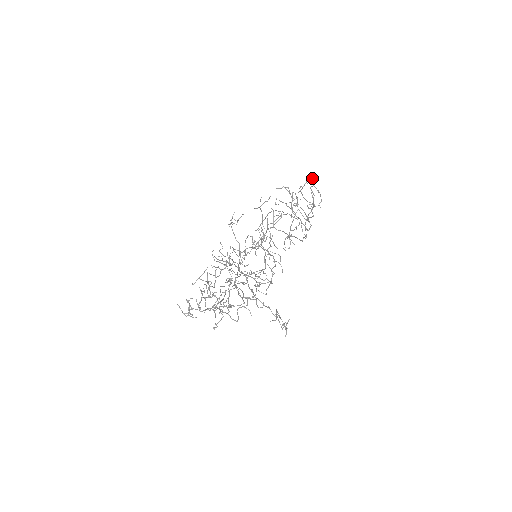
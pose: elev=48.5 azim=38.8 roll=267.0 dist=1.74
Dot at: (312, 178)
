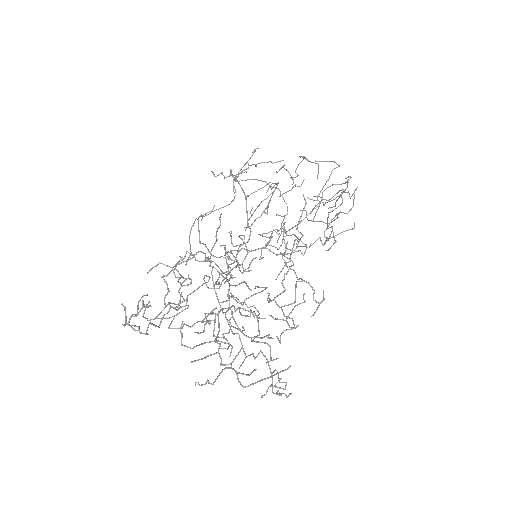
Dot at: occluded
